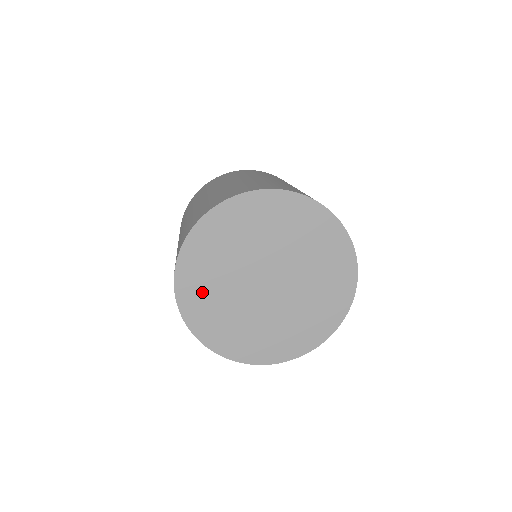
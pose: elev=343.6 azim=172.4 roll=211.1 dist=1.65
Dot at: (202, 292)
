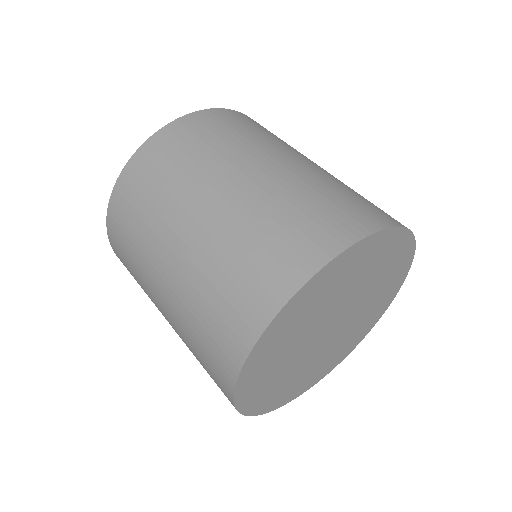
Dot at: (264, 384)
